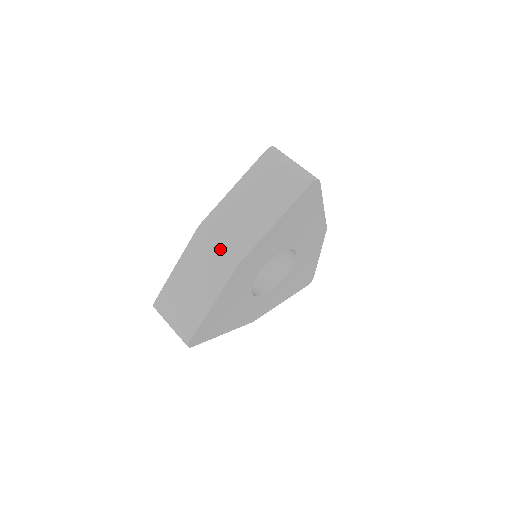
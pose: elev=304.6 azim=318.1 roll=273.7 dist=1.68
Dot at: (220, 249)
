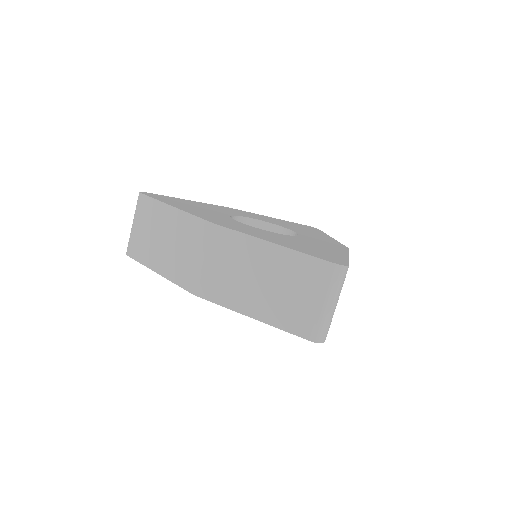
Dot at: (200, 265)
